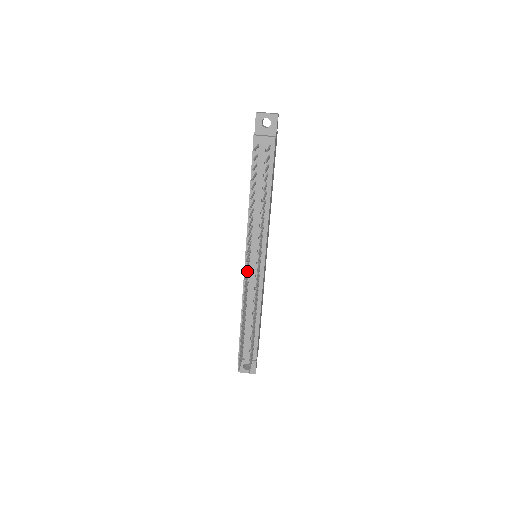
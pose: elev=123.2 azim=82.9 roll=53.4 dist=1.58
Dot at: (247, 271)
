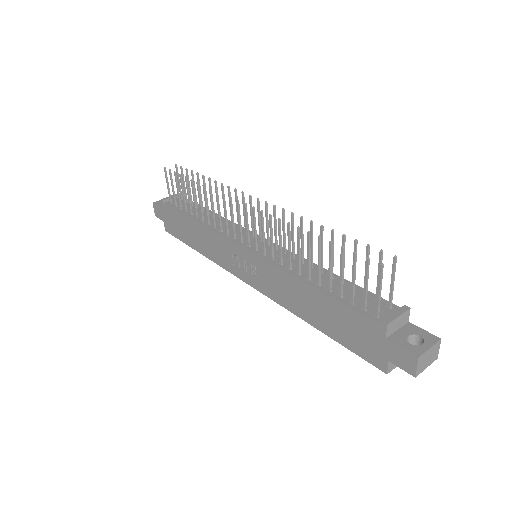
Dot at: (254, 232)
